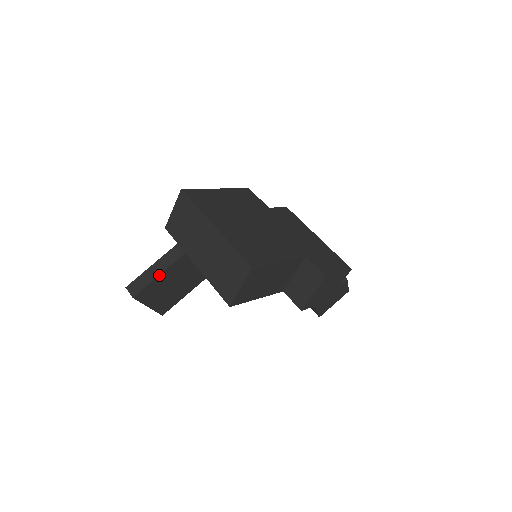
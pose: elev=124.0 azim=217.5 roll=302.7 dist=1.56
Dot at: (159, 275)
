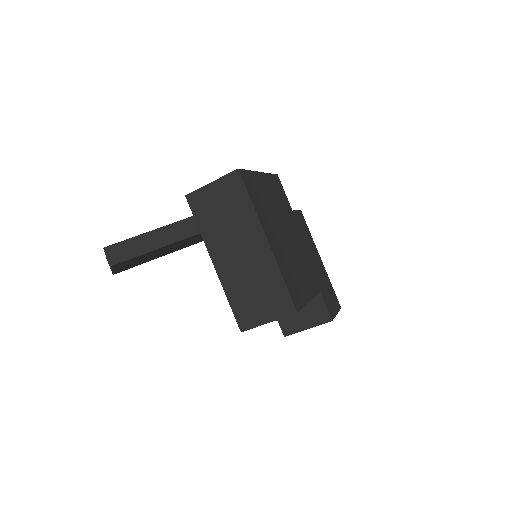
Dot at: (154, 250)
